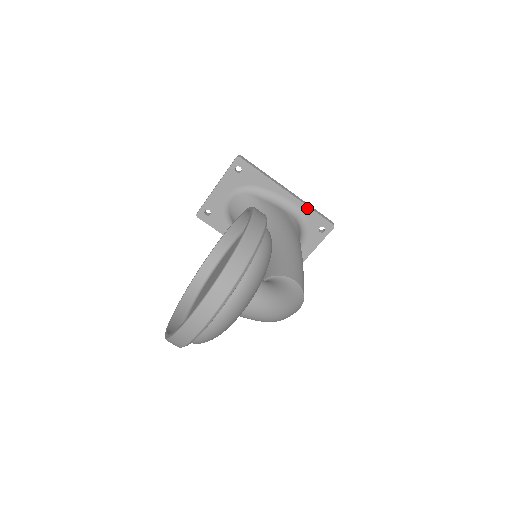
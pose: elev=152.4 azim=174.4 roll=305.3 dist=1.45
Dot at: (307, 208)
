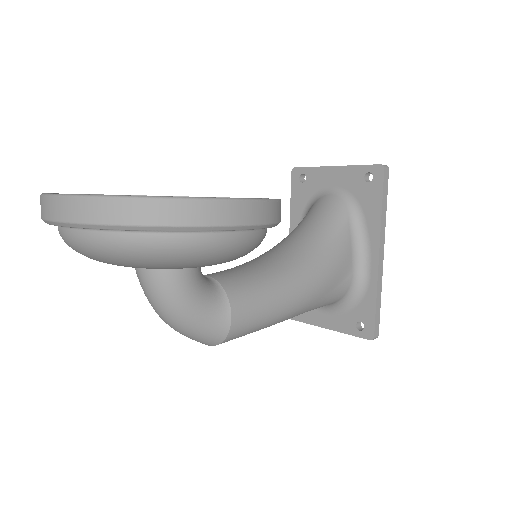
Dot at: (374, 291)
